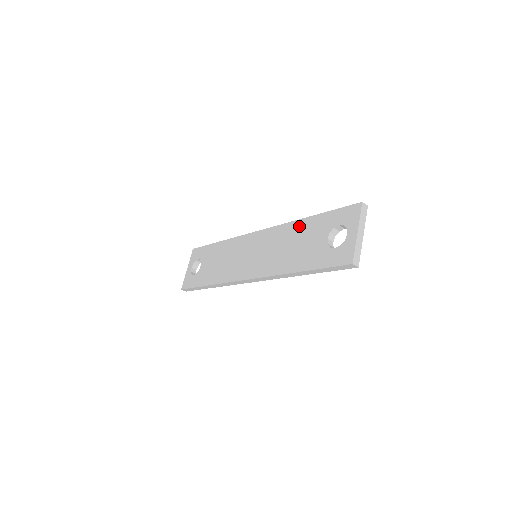
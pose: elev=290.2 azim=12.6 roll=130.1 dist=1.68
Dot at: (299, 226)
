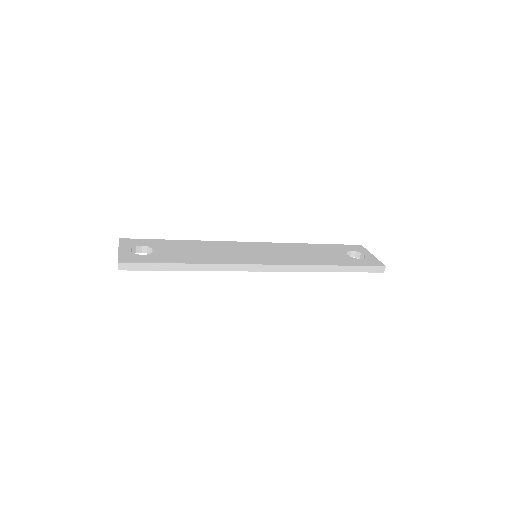
Dot at: (307, 246)
